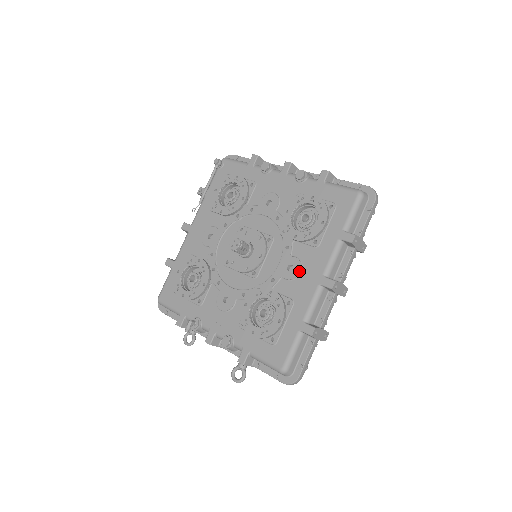
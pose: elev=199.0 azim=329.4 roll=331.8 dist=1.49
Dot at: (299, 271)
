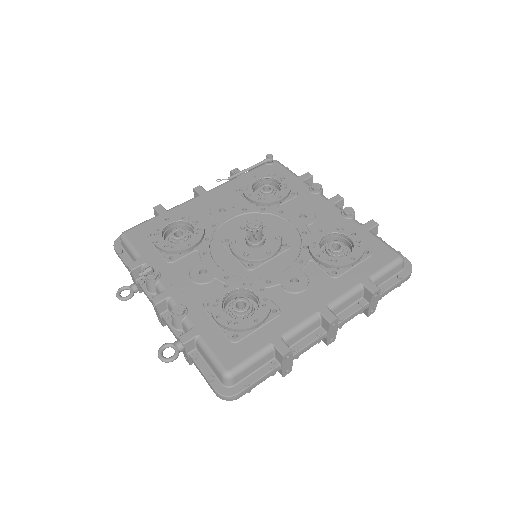
Dot at: (303, 288)
